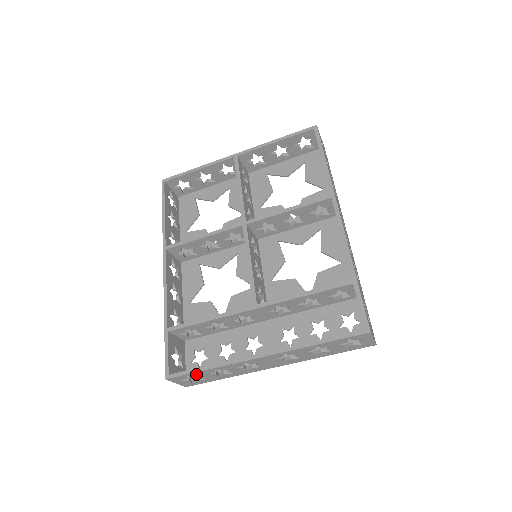
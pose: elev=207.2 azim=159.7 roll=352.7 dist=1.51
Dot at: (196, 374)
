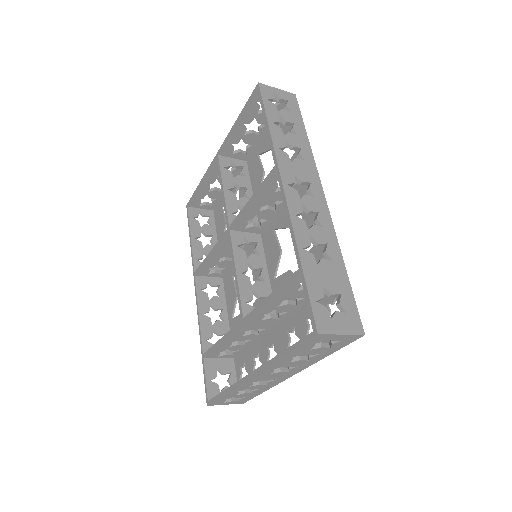
Dot at: (225, 398)
